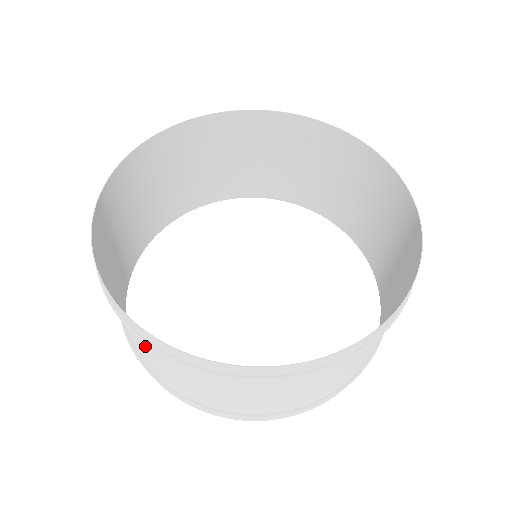
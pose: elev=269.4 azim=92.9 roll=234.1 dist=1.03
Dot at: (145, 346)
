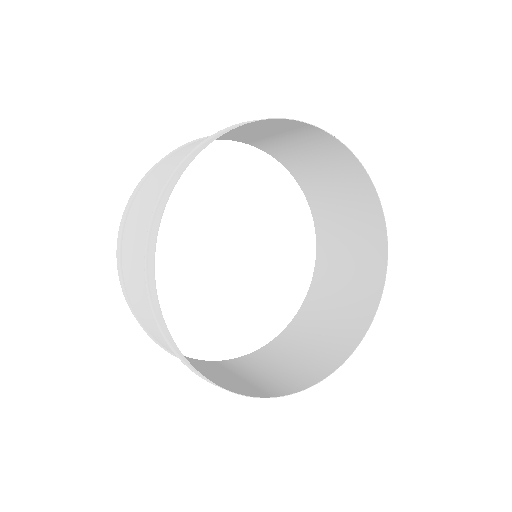
Dot at: (146, 297)
